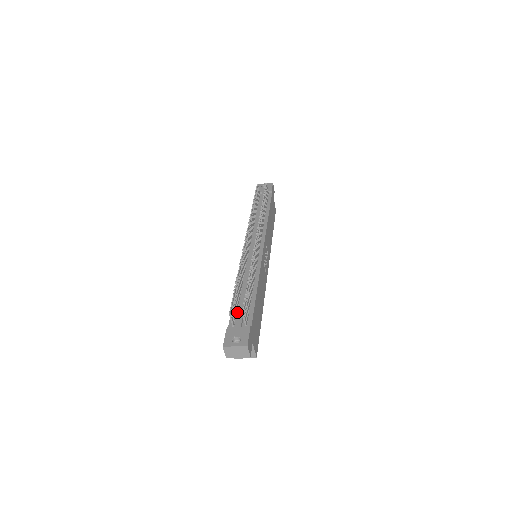
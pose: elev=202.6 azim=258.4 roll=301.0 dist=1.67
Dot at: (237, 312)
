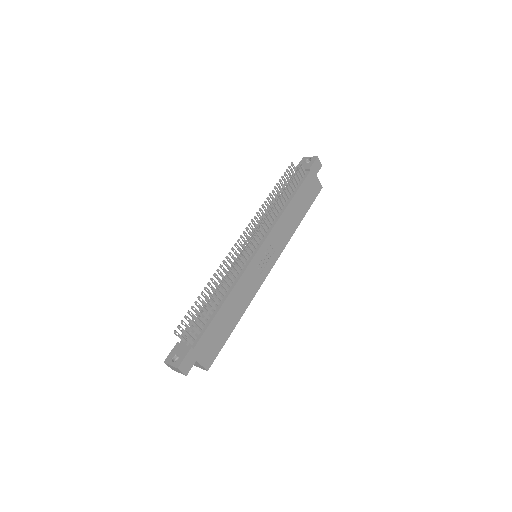
Dot at: (195, 326)
